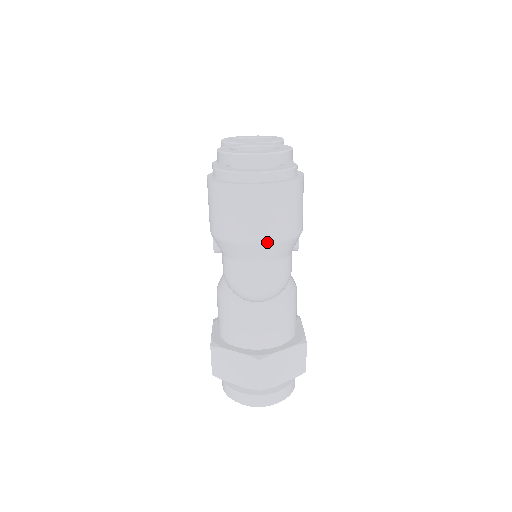
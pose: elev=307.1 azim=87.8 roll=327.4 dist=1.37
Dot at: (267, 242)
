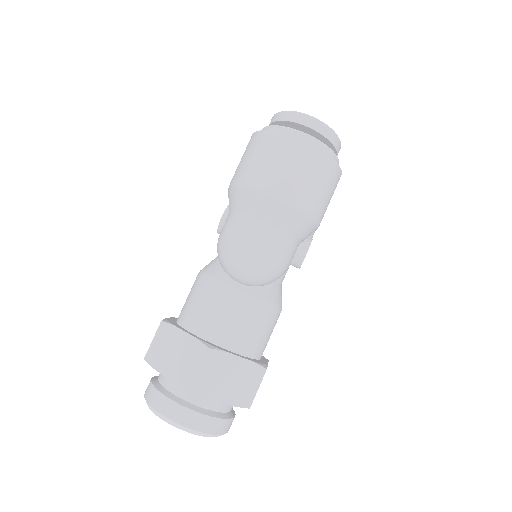
Dot at: (282, 199)
